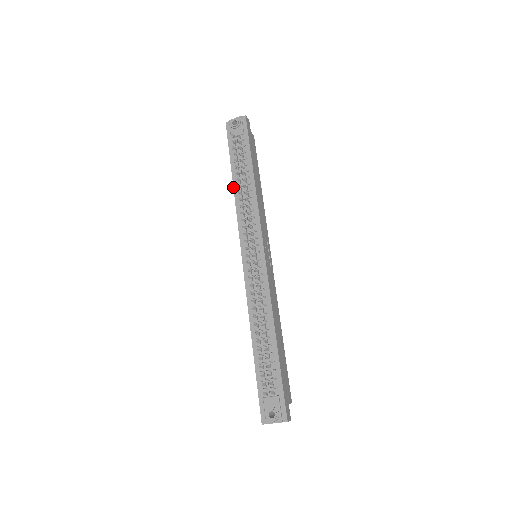
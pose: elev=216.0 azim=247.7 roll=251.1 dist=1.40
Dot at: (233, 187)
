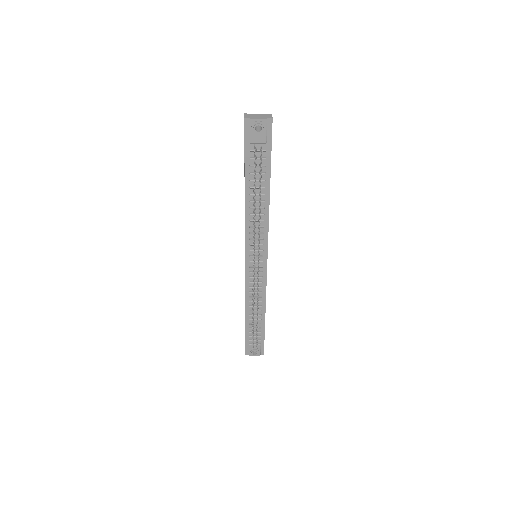
Dot at: occluded
